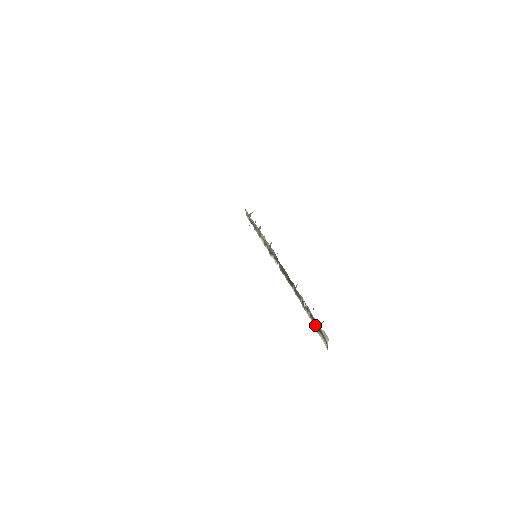
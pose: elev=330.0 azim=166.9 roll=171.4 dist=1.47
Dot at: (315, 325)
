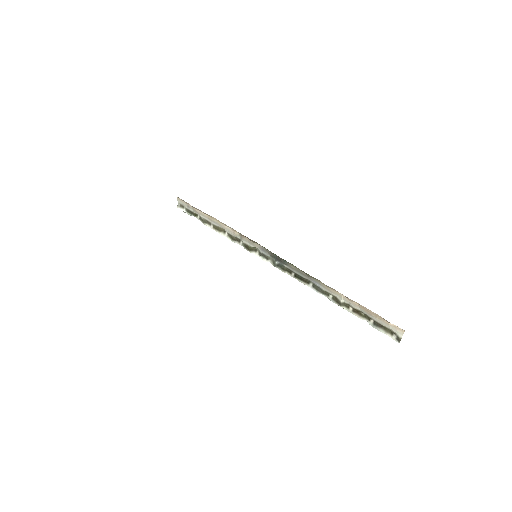
Dot at: (366, 320)
